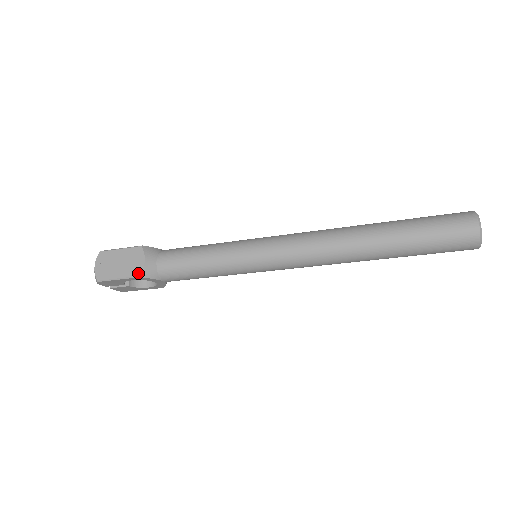
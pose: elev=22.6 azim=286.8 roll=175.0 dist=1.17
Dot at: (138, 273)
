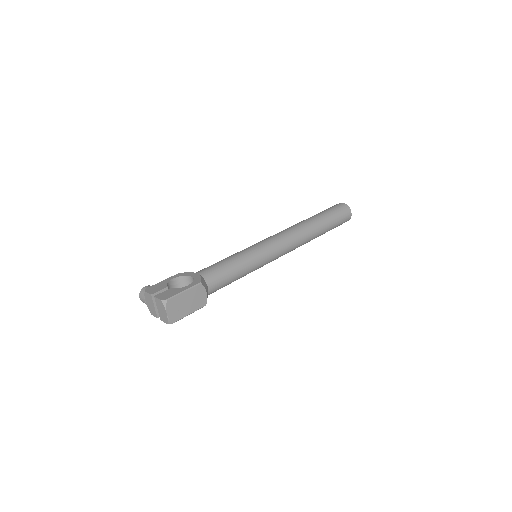
Dot at: (204, 304)
